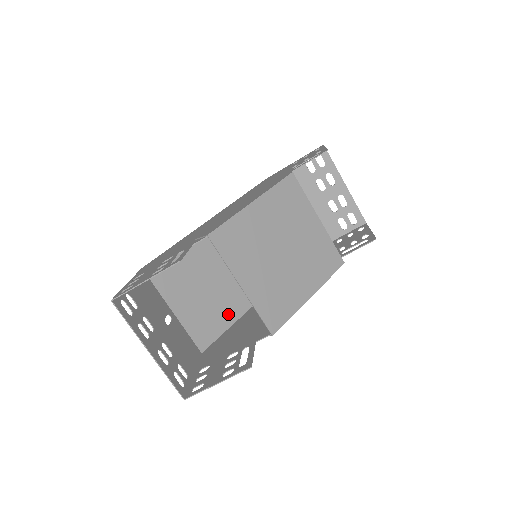
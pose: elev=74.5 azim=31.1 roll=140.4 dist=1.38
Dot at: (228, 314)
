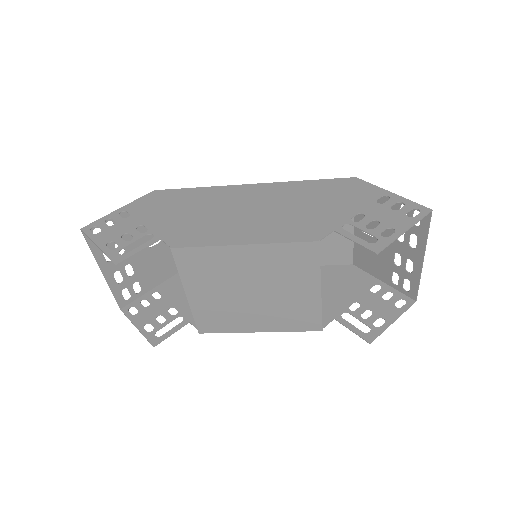
Dot at: occluded
